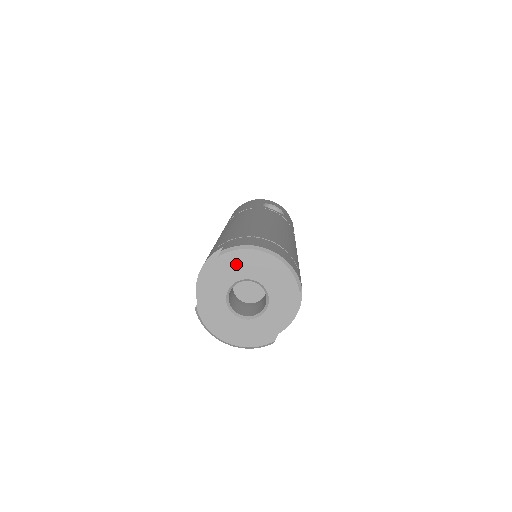
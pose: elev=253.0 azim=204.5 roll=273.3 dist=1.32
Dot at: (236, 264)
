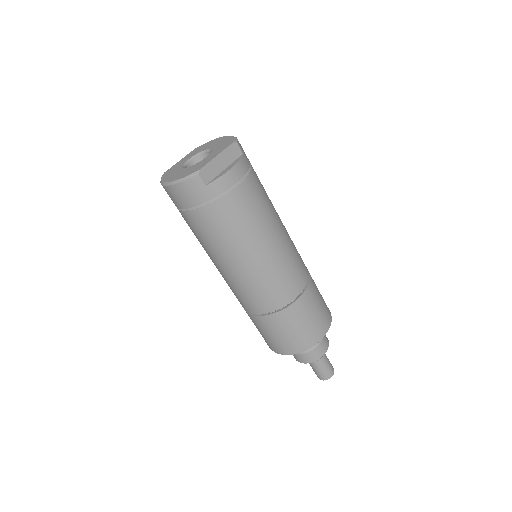
Dot at: (202, 147)
